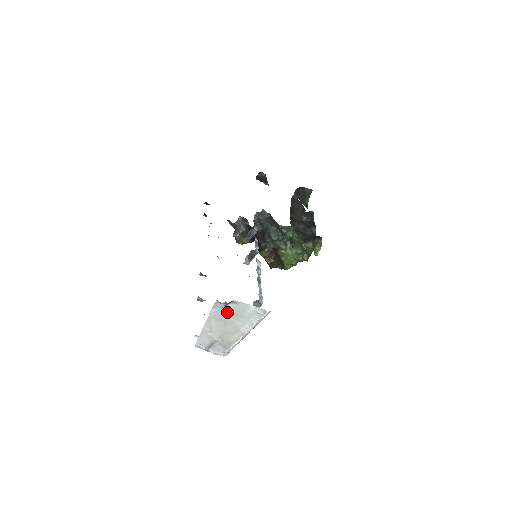
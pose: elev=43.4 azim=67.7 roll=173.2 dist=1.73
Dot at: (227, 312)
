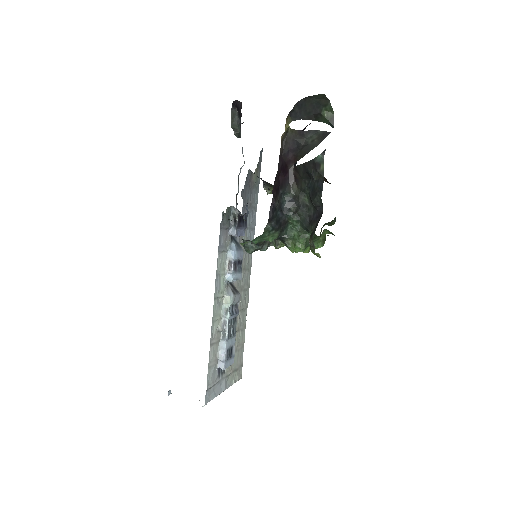
Dot at: occluded
